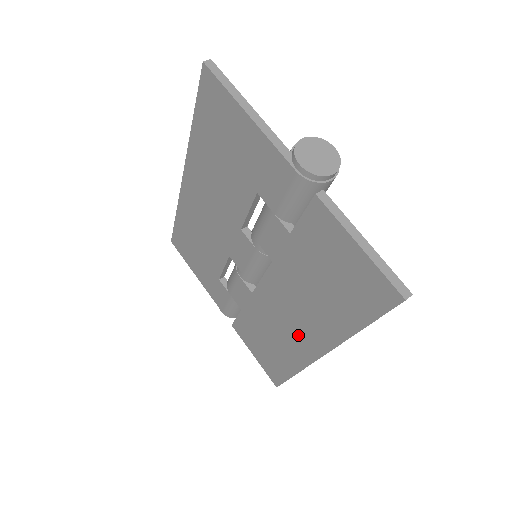
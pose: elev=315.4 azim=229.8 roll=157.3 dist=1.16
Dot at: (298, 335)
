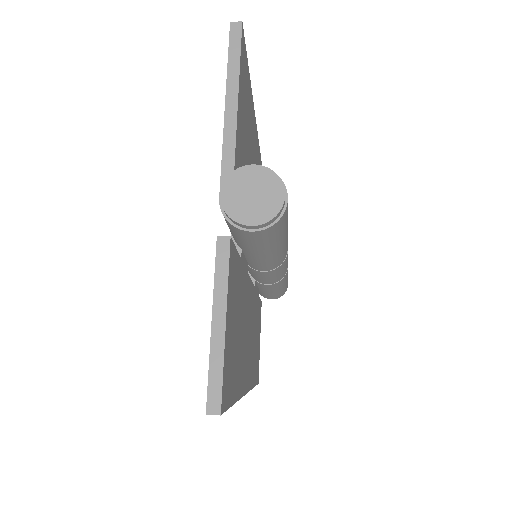
Dot at: occluded
